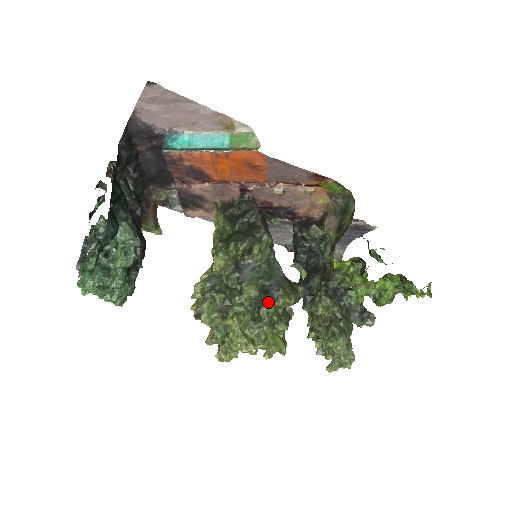
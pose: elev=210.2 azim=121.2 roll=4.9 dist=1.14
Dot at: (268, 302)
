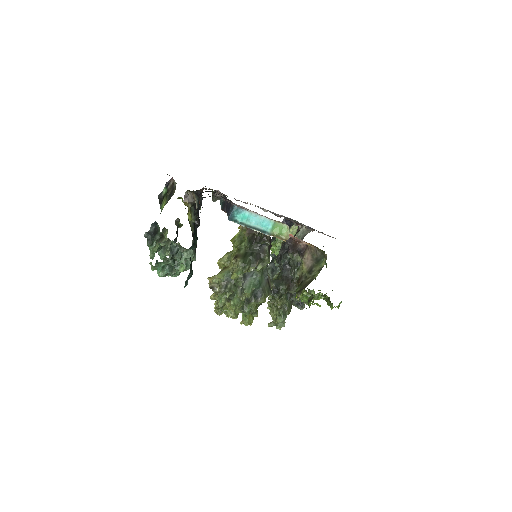
Dot at: (254, 303)
